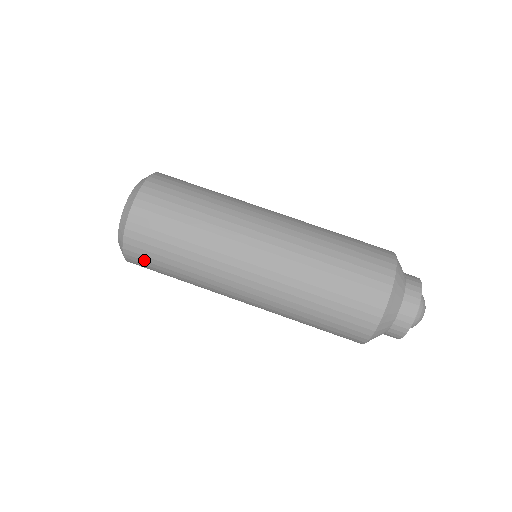
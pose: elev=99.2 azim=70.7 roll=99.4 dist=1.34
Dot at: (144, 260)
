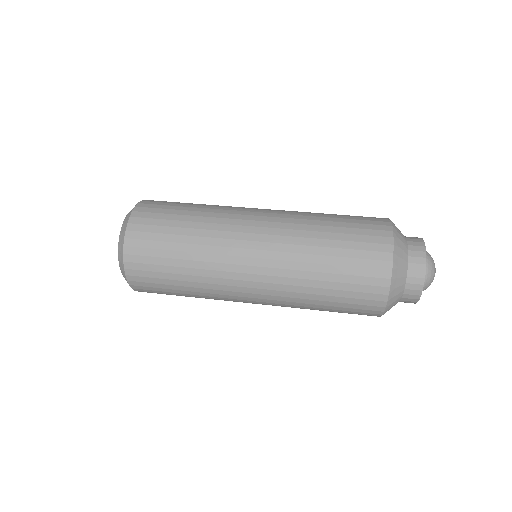
Dot at: (152, 290)
